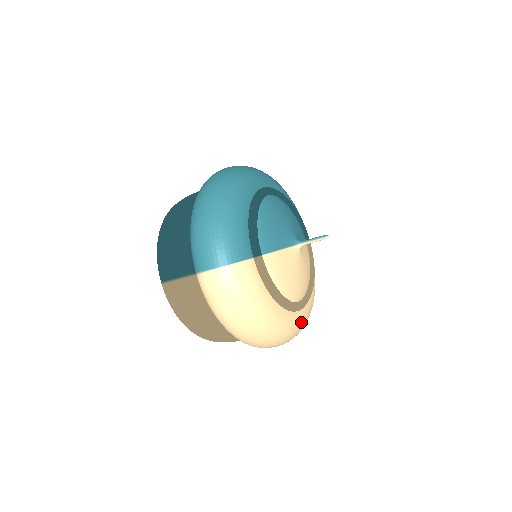
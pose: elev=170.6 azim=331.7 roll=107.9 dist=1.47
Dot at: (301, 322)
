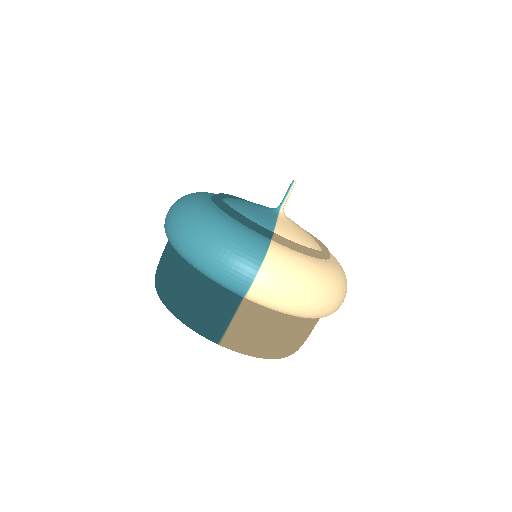
Dot at: occluded
